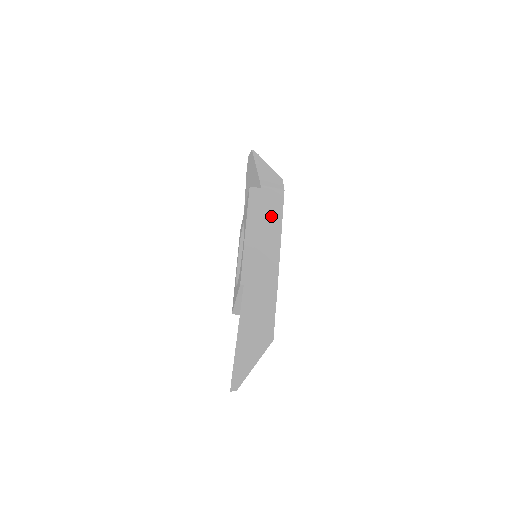
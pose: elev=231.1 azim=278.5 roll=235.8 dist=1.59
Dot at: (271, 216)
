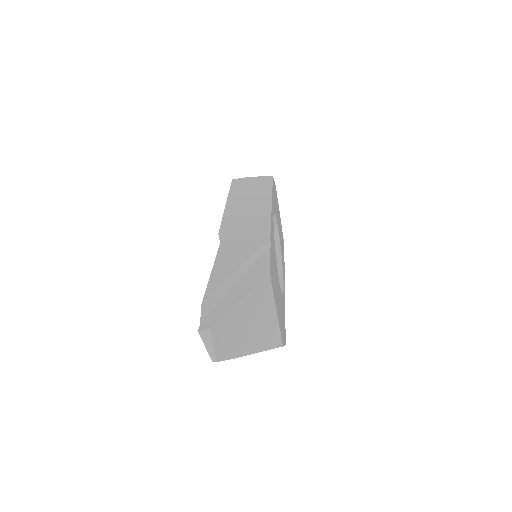
Dot at: (258, 190)
